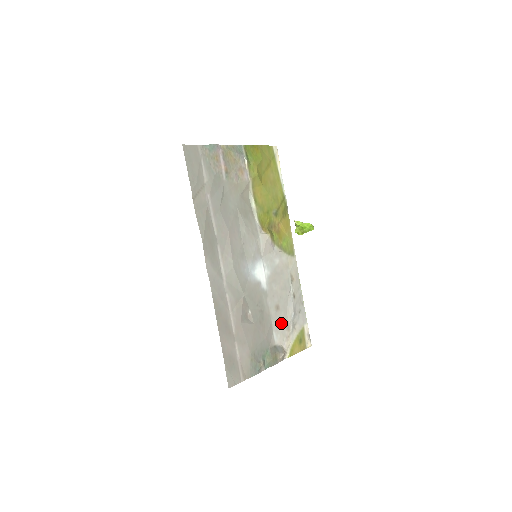
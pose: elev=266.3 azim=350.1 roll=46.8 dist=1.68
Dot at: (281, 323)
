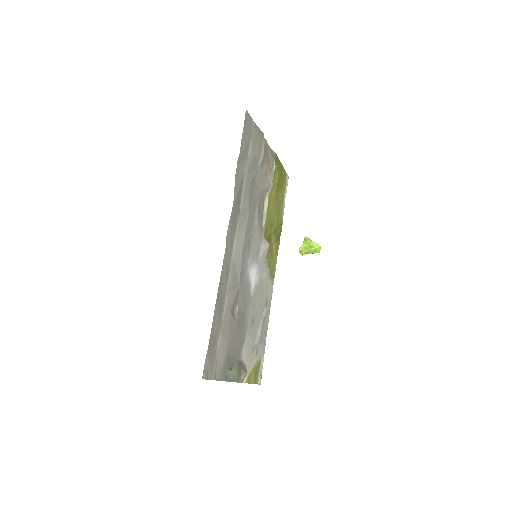
Dot at: (251, 340)
